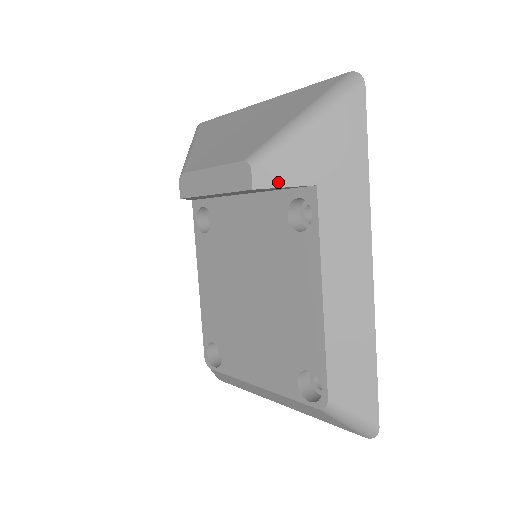
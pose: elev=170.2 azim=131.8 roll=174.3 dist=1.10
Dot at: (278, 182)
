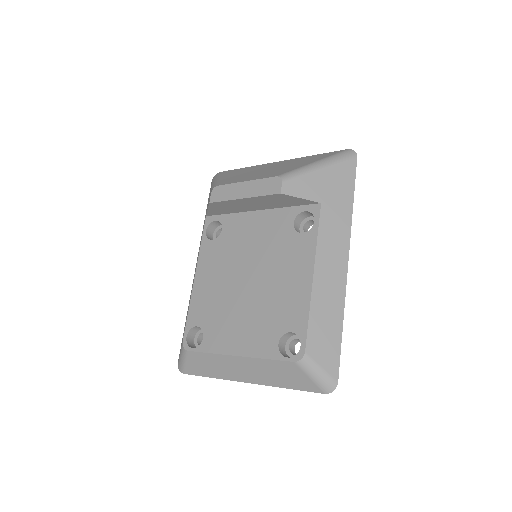
Dot at: (298, 194)
